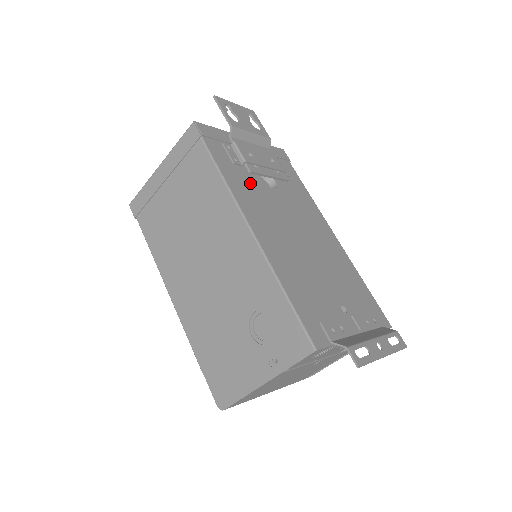
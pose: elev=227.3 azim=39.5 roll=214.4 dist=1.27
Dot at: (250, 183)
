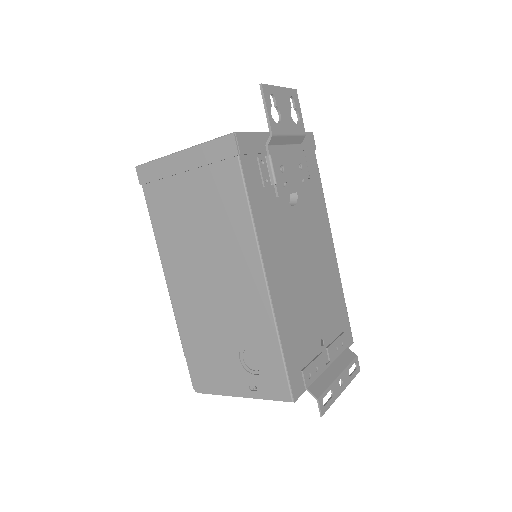
Dot at: (274, 210)
